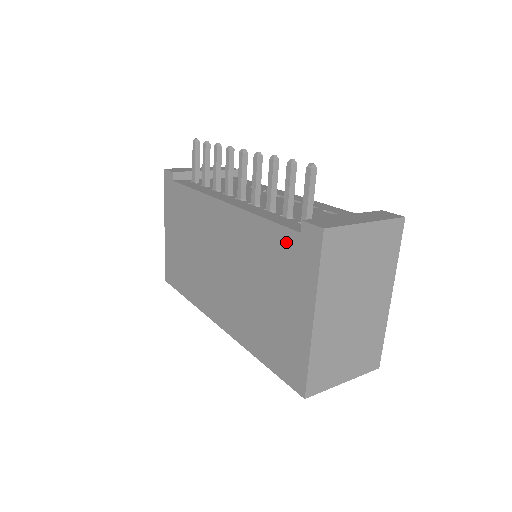
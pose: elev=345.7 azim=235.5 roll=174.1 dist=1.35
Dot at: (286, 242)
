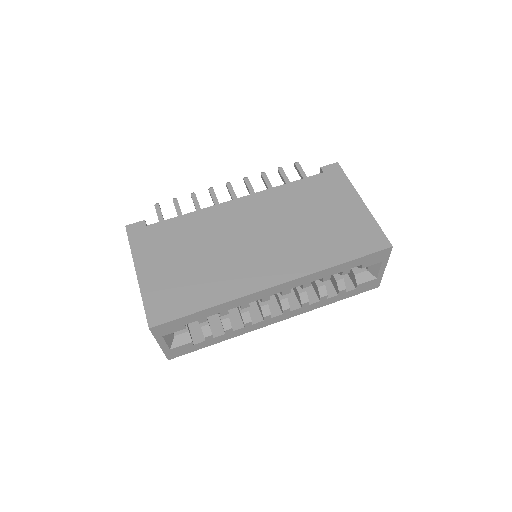
Dot at: (316, 182)
